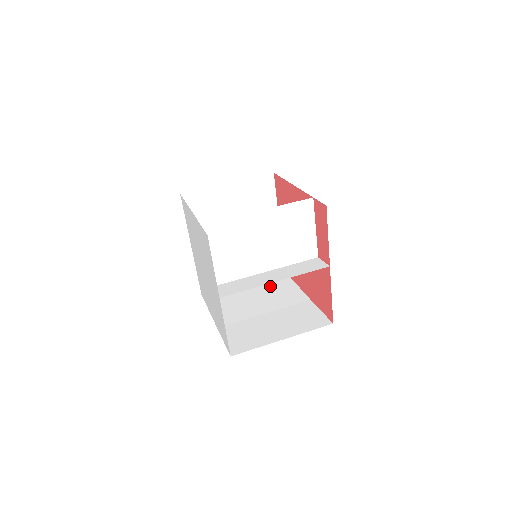
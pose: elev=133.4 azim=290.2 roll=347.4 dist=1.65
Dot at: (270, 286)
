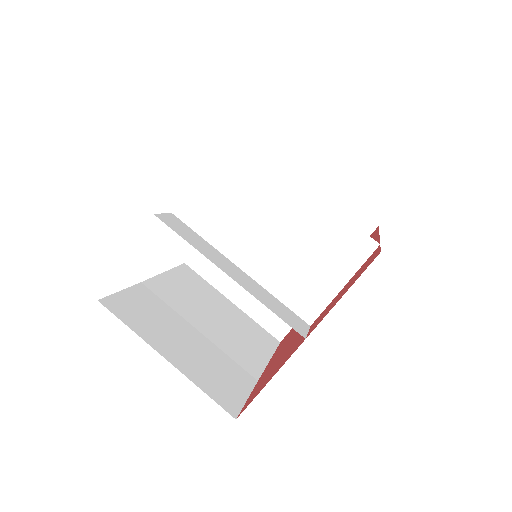
Dot at: (246, 330)
